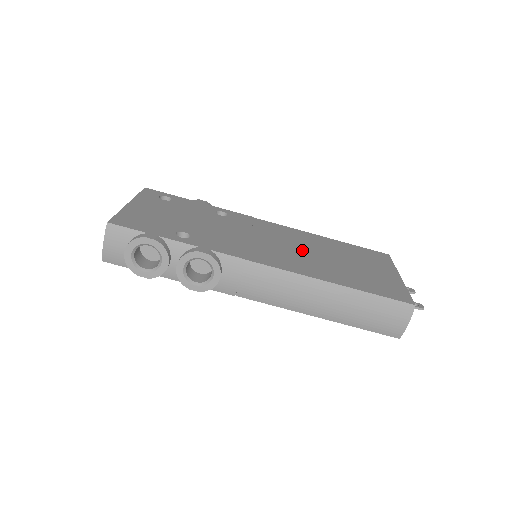
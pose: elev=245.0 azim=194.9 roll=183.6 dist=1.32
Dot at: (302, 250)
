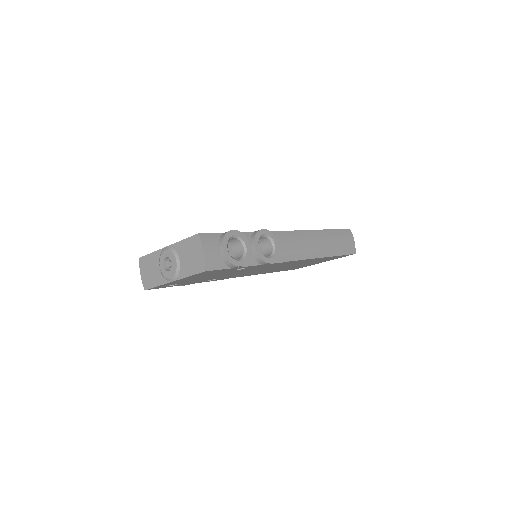
Dot at: occluded
